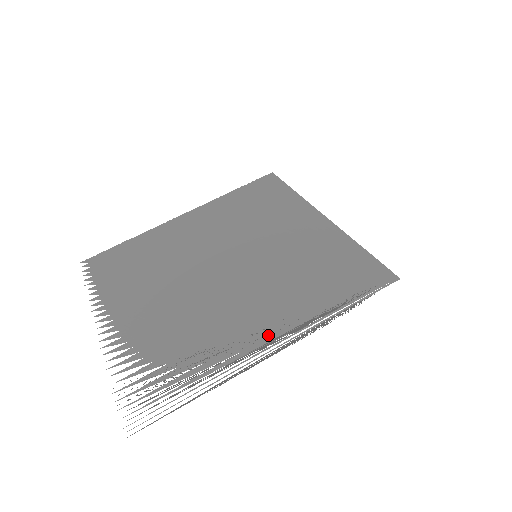
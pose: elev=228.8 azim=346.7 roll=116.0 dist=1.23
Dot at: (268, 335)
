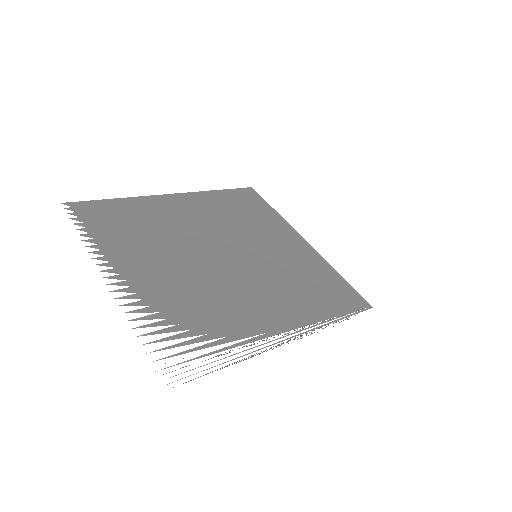
Dot at: (283, 326)
